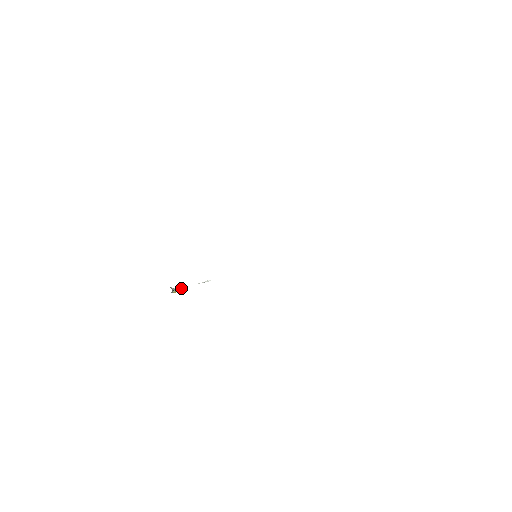
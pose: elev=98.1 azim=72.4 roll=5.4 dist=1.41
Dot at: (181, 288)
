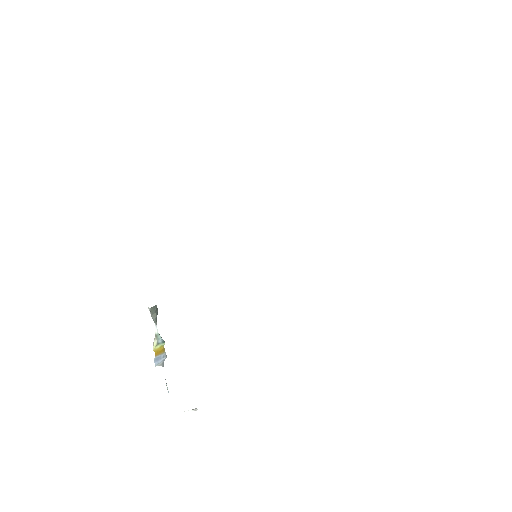
Dot at: occluded
